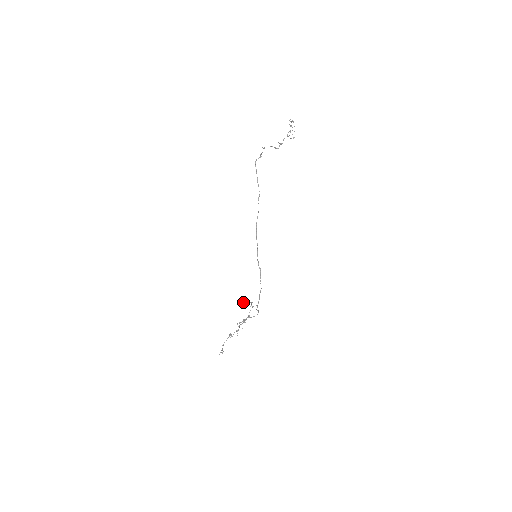
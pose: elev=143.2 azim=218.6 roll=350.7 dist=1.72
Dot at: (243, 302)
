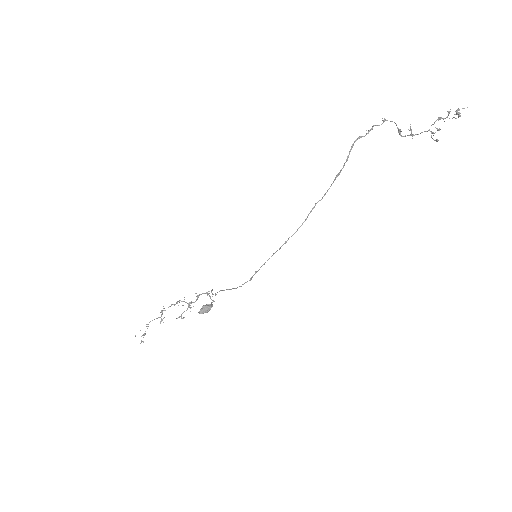
Dot at: (203, 306)
